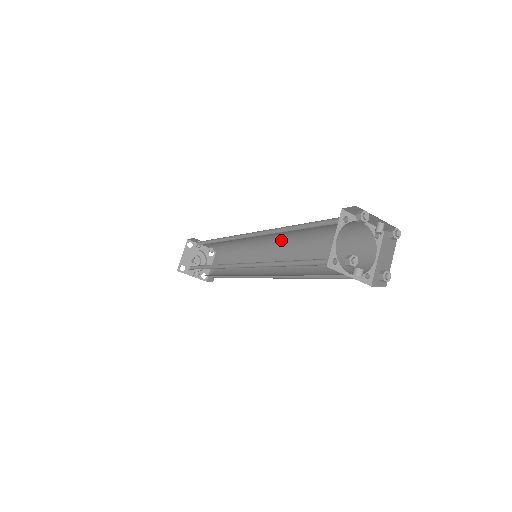
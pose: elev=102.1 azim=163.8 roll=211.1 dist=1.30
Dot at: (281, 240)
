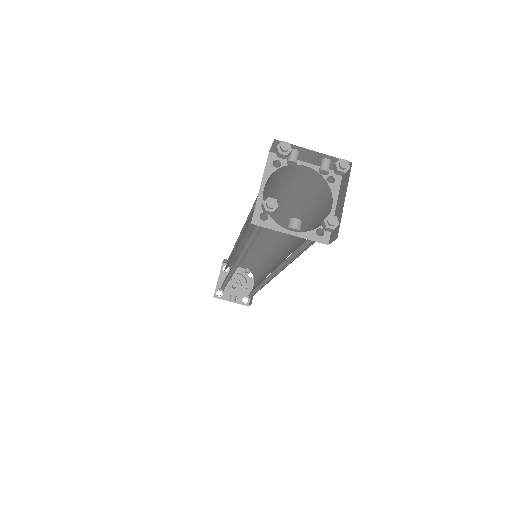
Dot at: (275, 231)
